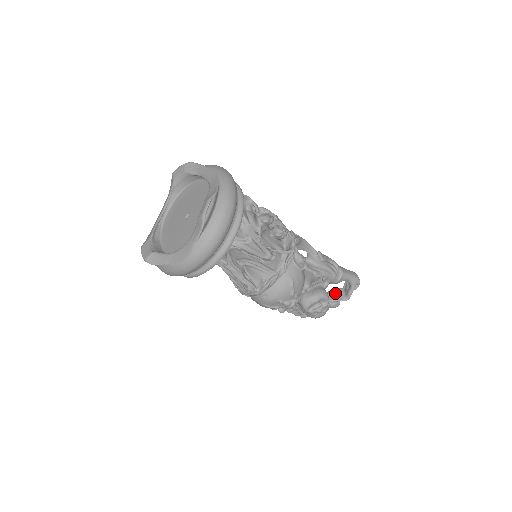
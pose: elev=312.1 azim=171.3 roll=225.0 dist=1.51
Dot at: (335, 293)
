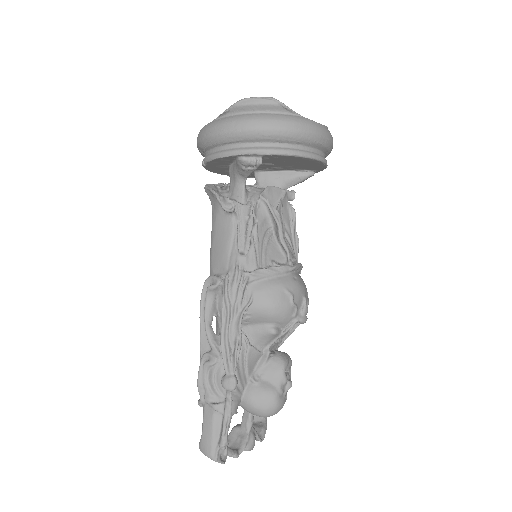
Dot at: occluded
